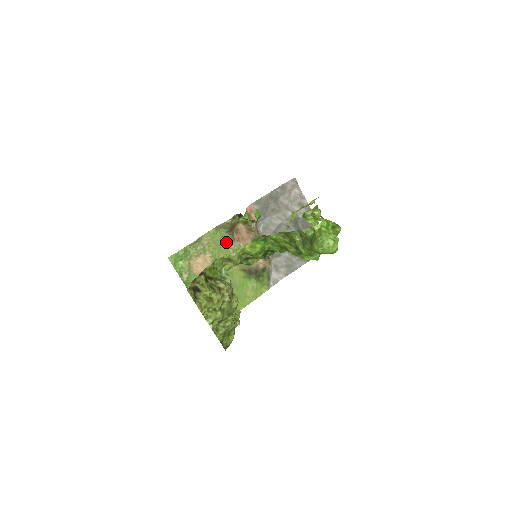
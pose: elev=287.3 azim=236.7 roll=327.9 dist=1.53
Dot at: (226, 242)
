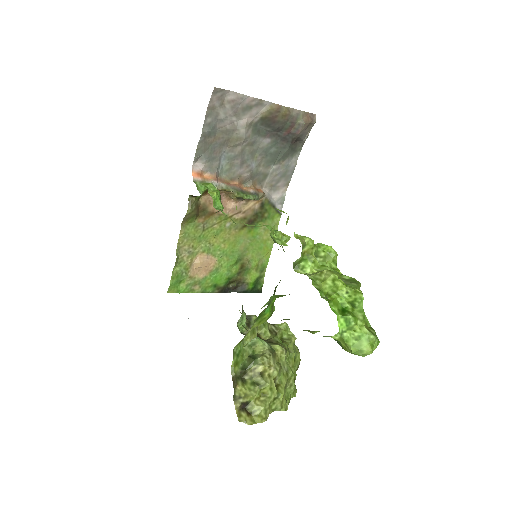
Dot at: (204, 225)
